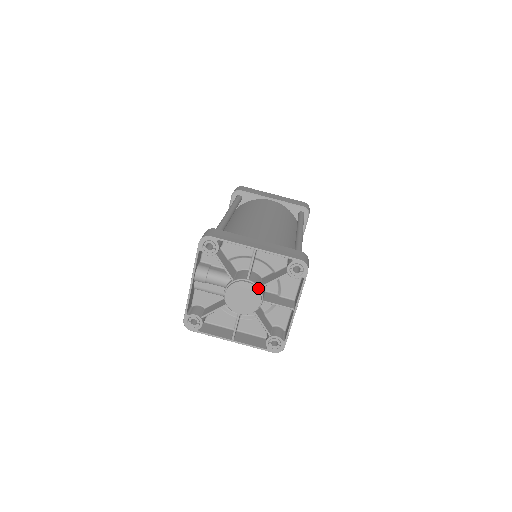
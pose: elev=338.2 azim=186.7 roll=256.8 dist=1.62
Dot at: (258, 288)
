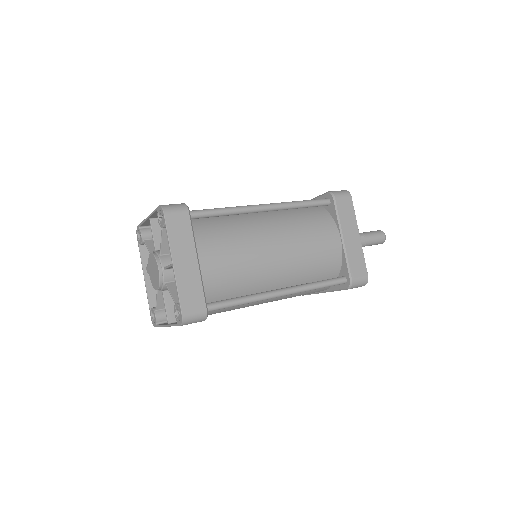
Dot at: (157, 255)
